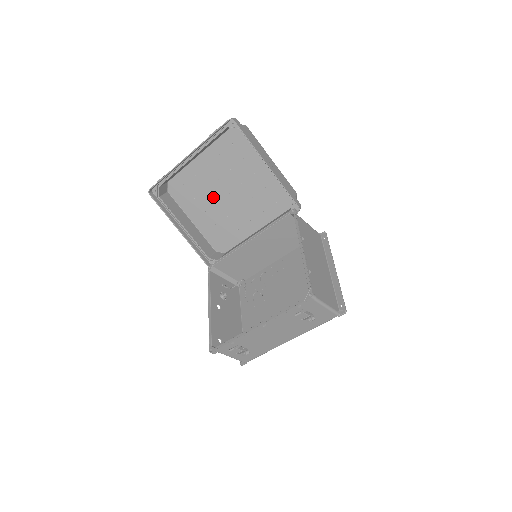
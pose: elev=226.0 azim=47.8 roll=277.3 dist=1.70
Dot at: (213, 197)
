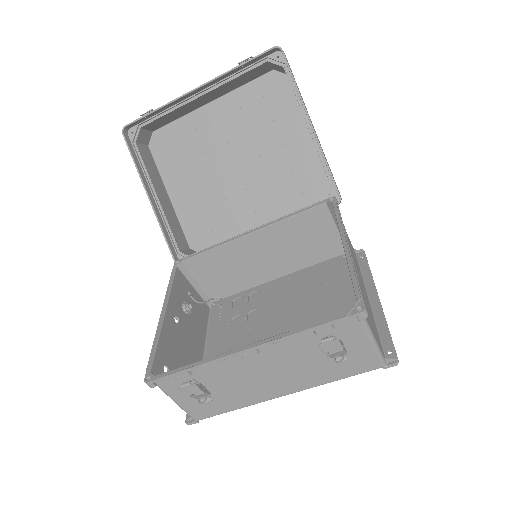
Dot at: (211, 167)
